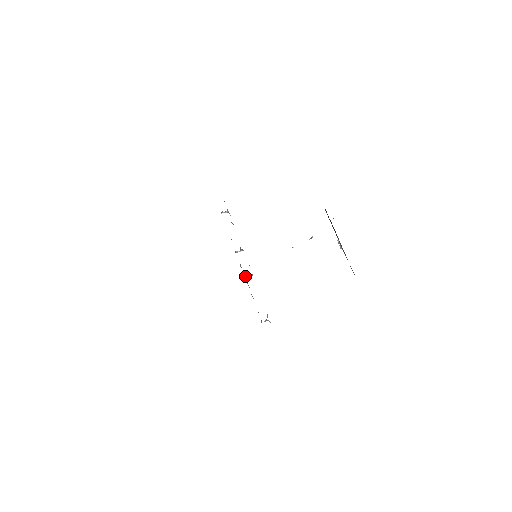
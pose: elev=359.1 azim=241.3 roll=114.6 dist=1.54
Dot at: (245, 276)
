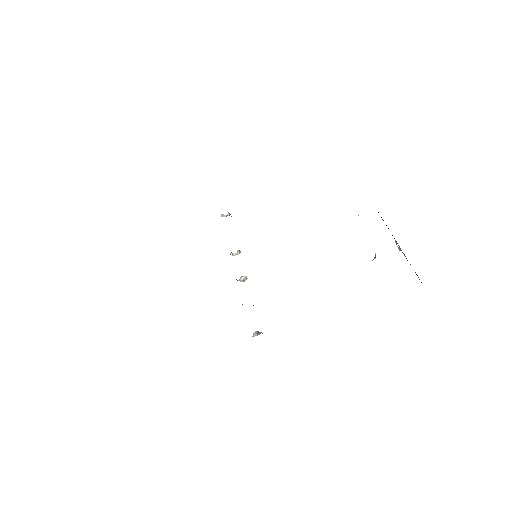
Dot at: (238, 280)
